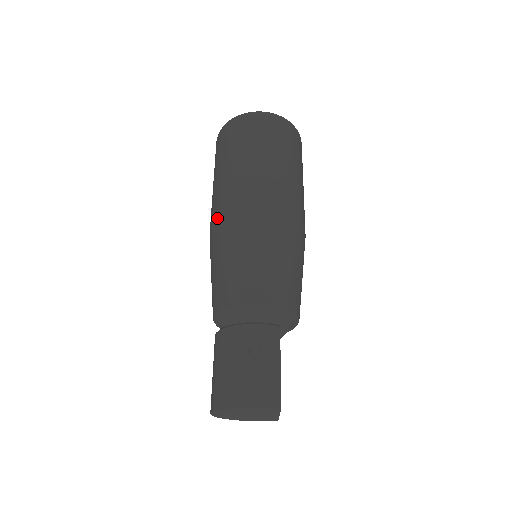
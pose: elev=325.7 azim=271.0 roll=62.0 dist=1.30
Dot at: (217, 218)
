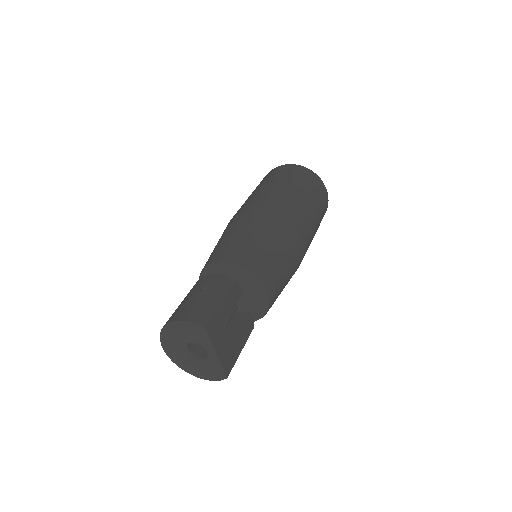
Dot at: occluded
